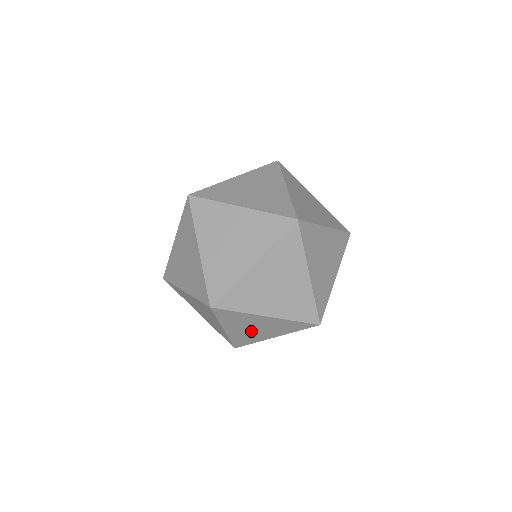
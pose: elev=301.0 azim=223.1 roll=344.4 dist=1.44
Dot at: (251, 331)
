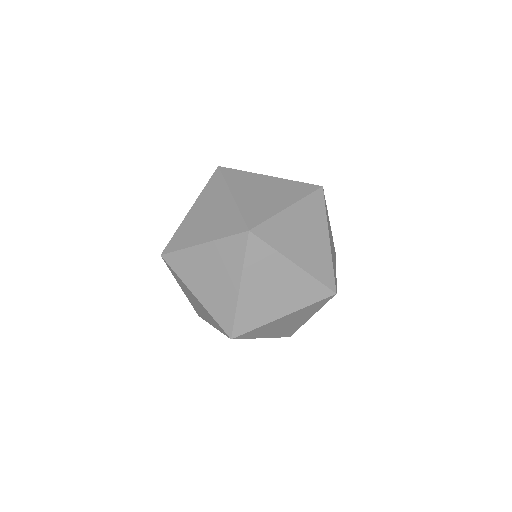
Dot at: occluded
